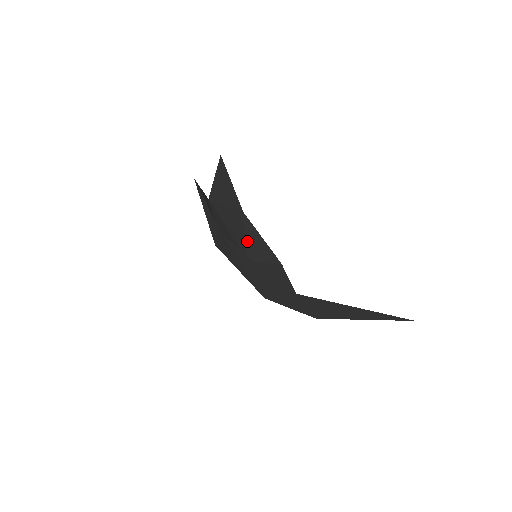
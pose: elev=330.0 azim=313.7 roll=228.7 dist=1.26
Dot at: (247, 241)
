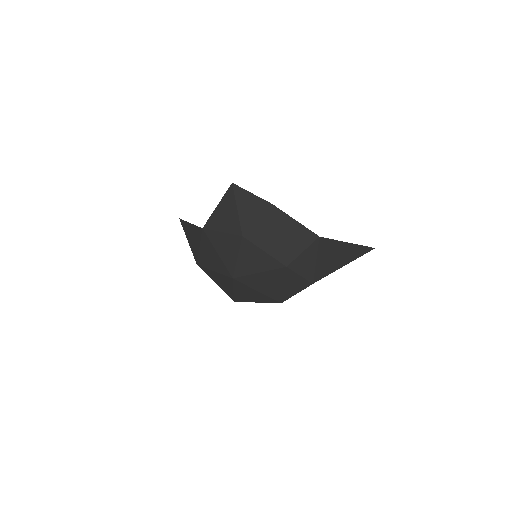
Dot at: occluded
